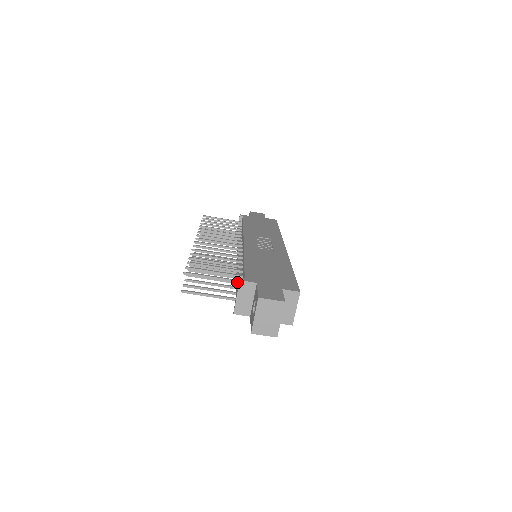
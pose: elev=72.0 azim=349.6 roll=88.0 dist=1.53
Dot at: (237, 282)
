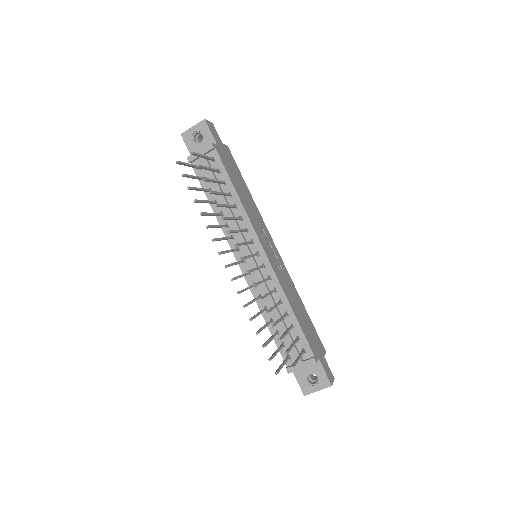
Dot at: (303, 353)
